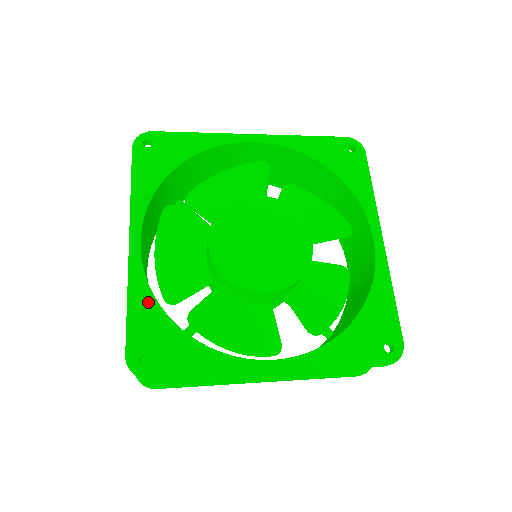
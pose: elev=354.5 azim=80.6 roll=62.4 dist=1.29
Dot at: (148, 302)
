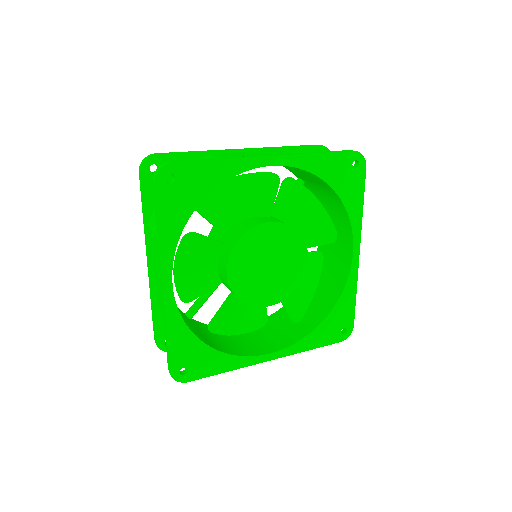
Dot at: (183, 332)
